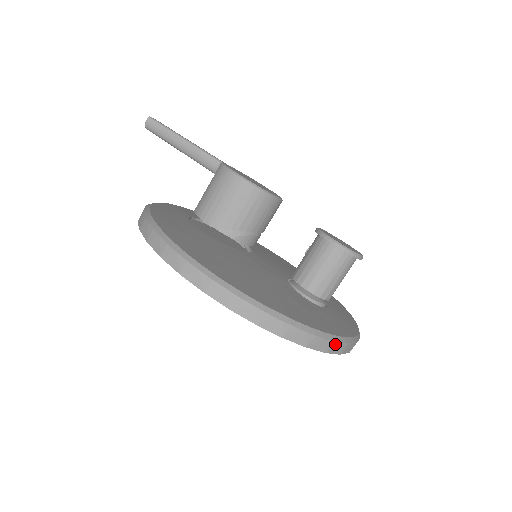
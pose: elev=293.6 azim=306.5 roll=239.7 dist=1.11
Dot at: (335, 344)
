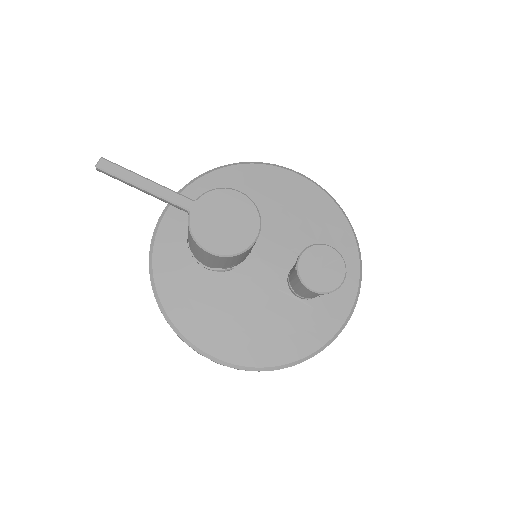
Dot at: (323, 349)
